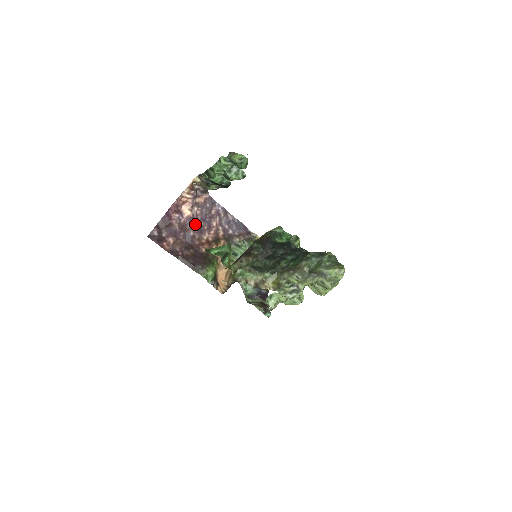
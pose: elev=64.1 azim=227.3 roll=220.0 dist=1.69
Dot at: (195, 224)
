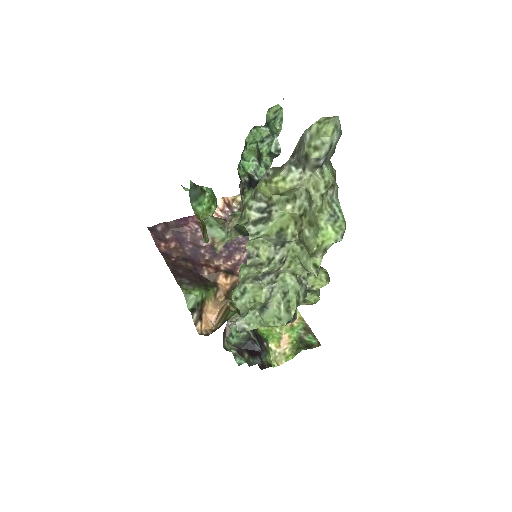
Dot at: occluded
